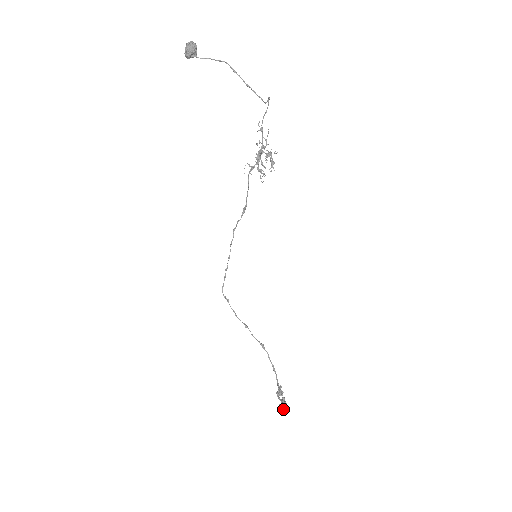
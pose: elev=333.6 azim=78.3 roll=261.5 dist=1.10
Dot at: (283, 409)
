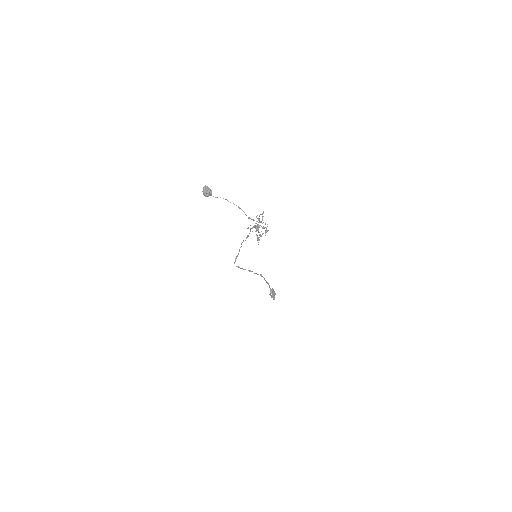
Dot at: (273, 299)
